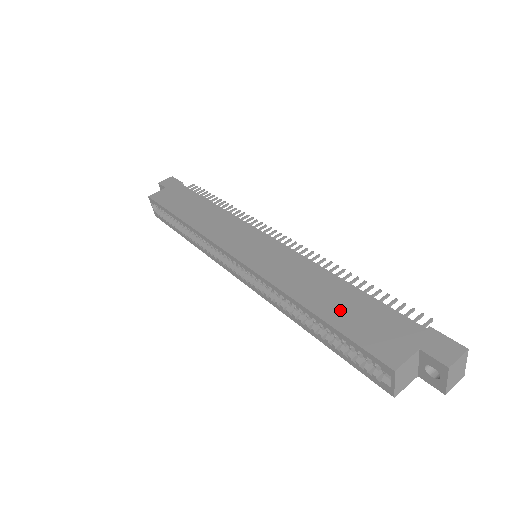
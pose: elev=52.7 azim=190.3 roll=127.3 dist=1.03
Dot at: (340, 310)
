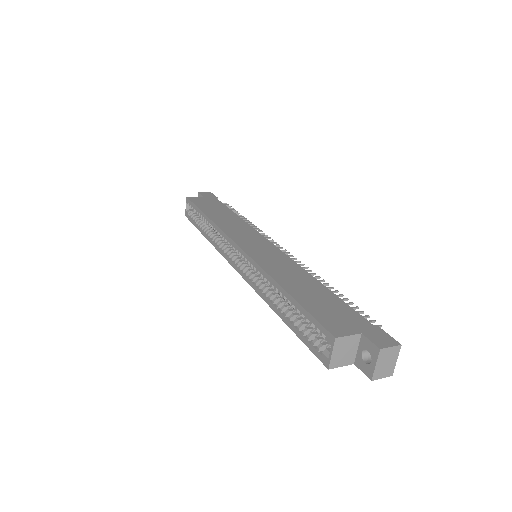
Dot at: (309, 296)
